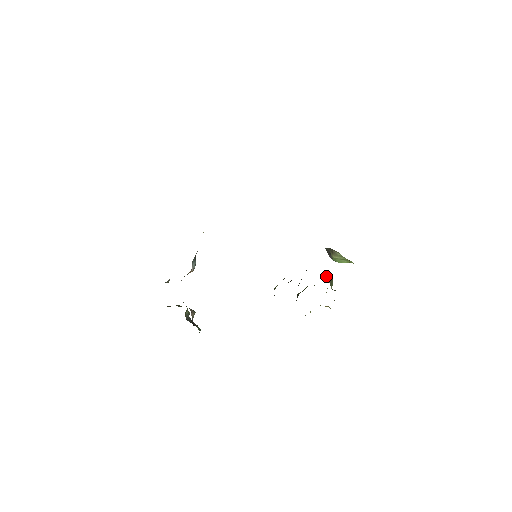
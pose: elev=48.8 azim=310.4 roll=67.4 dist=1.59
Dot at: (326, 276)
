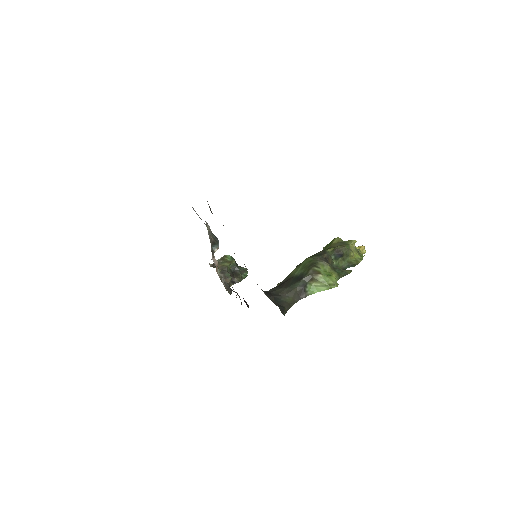
Dot at: (335, 258)
